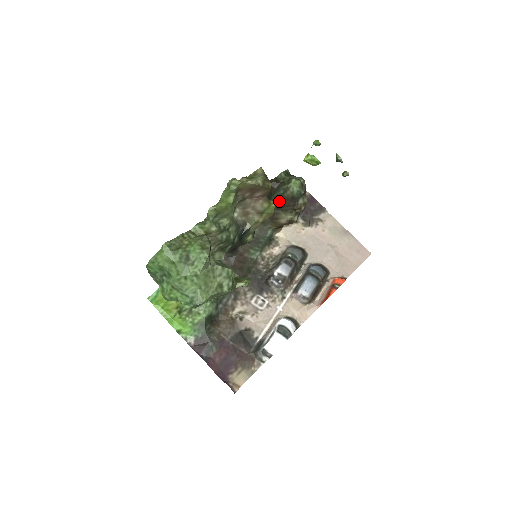
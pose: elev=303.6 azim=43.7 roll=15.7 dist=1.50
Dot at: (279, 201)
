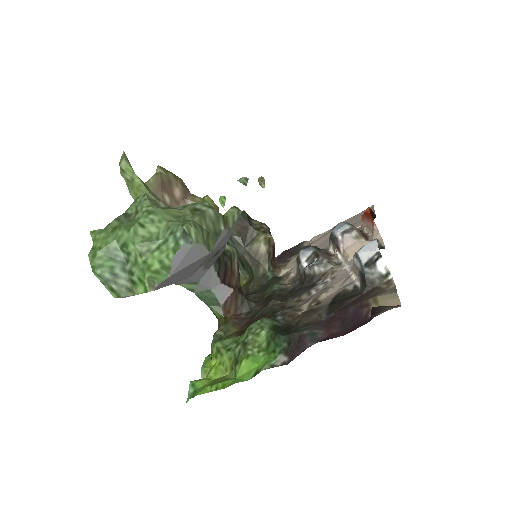
Dot at: (235, 235)
